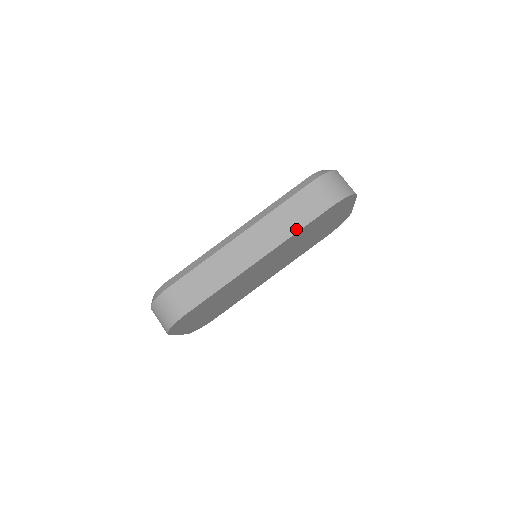
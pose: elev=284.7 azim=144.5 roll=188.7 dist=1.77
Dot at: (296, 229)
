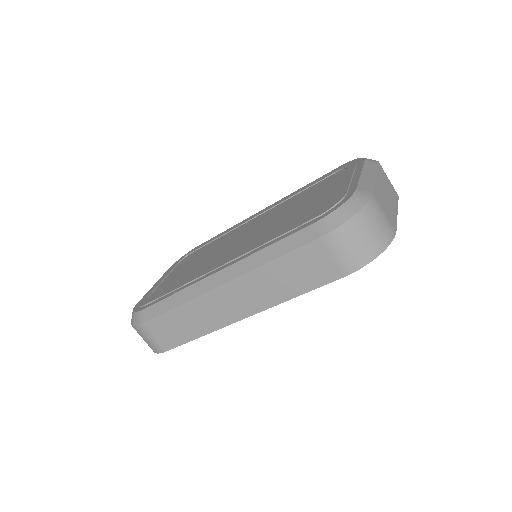
Dot at: (293, 294)
